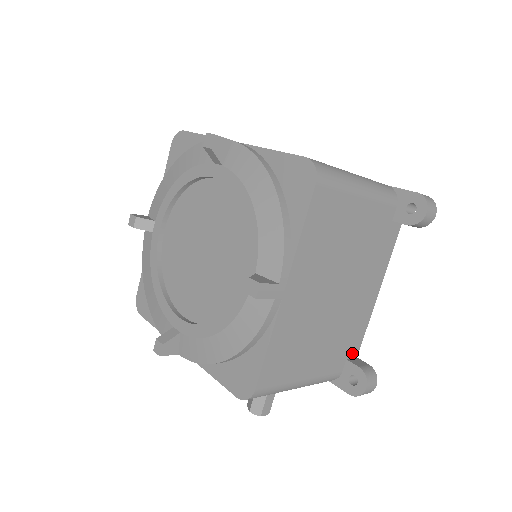
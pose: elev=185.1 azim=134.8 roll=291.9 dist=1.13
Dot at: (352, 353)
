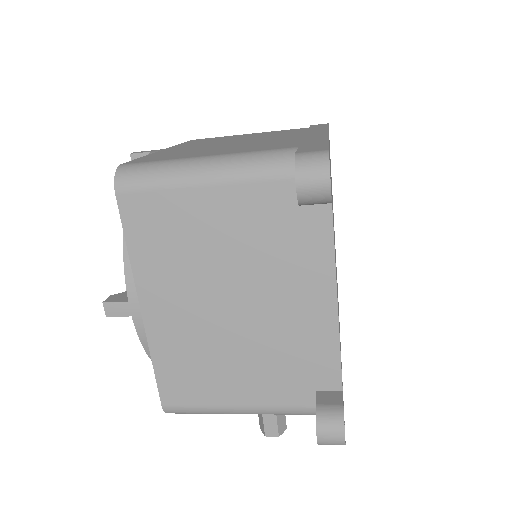
Dot at: (326, 384)
